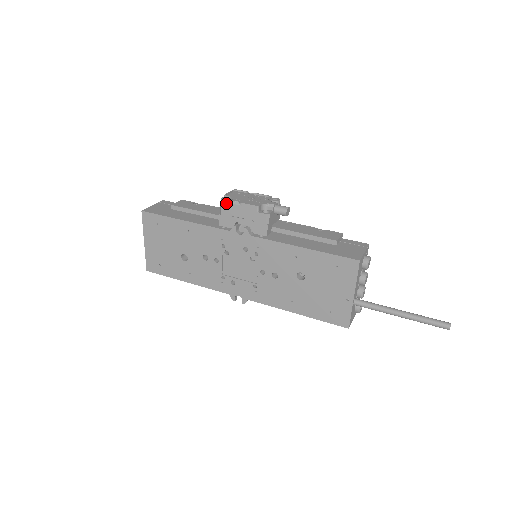
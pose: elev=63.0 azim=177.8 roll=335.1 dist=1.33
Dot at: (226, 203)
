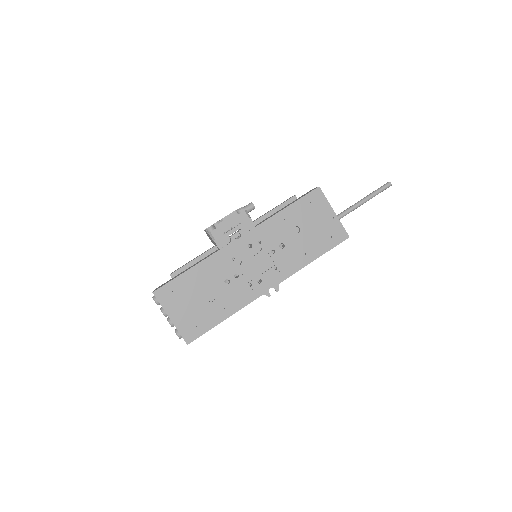
Dot at: (213, 228)
